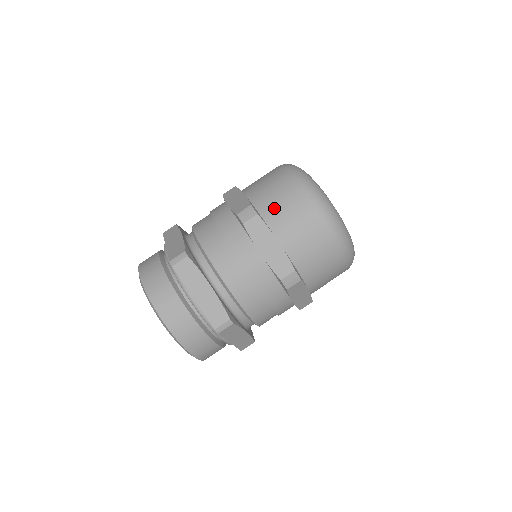
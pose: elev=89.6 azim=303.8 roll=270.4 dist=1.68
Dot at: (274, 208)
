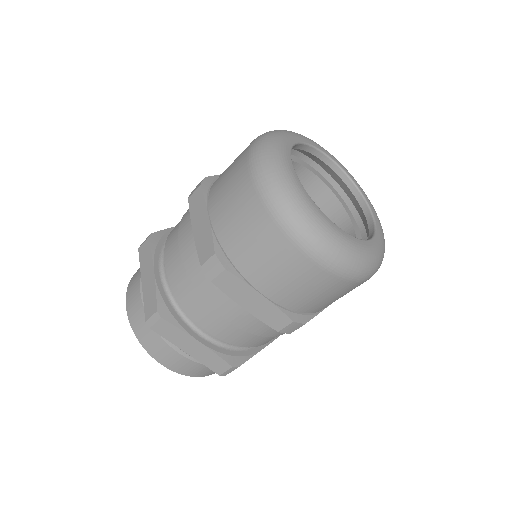
Dot at: (247, 253)
